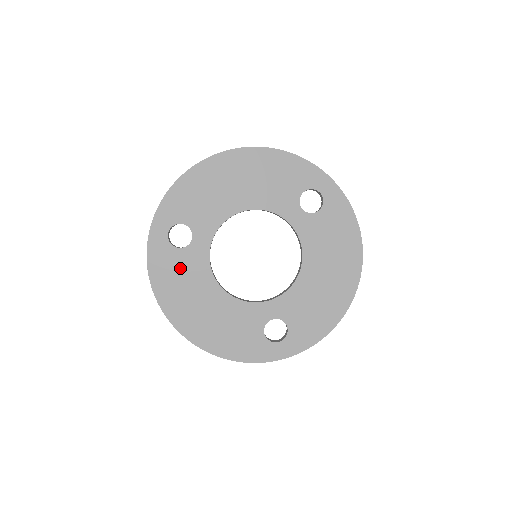
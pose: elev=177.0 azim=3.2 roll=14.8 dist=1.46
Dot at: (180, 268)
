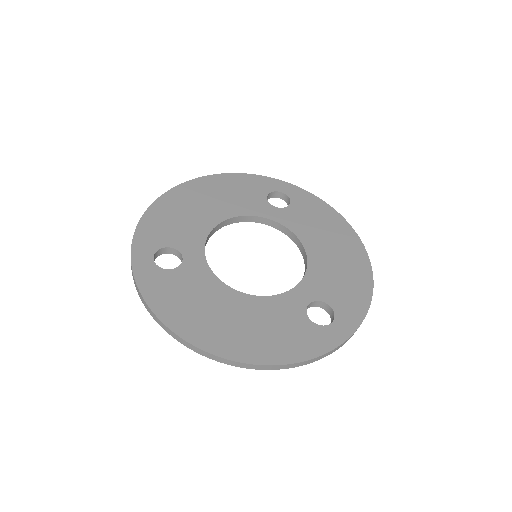
Dot at: (182, 287)
